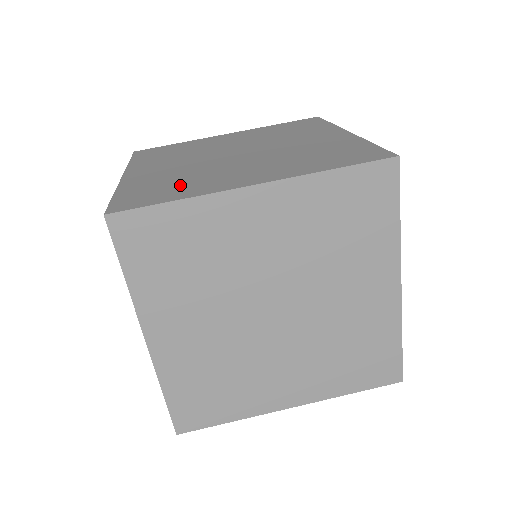
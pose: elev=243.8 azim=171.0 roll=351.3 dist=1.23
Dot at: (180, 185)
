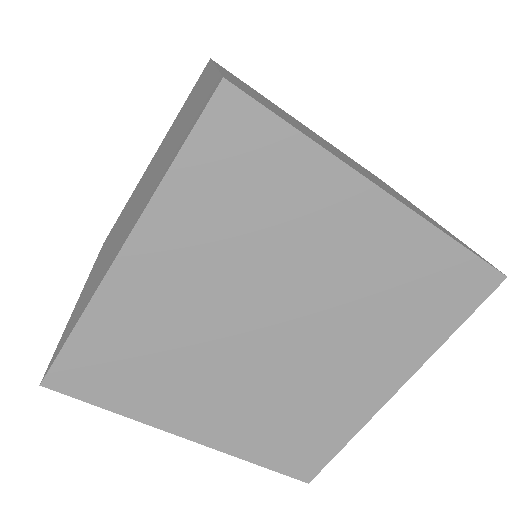
Dot at: (89, 291)
